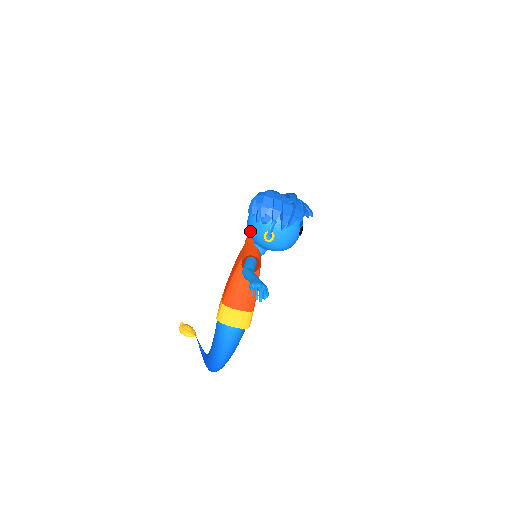
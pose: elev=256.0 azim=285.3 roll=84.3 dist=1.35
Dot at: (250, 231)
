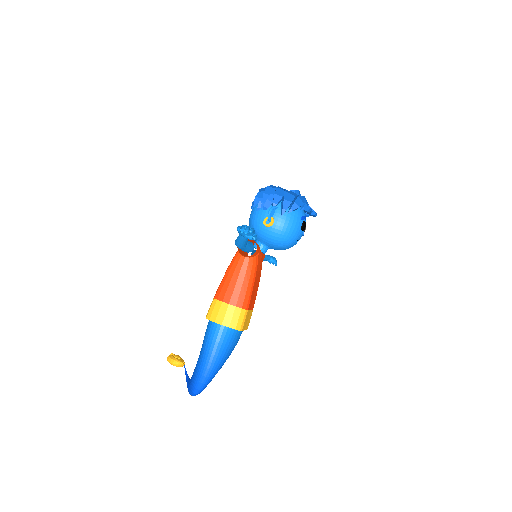
Dot at: (251, 222)
